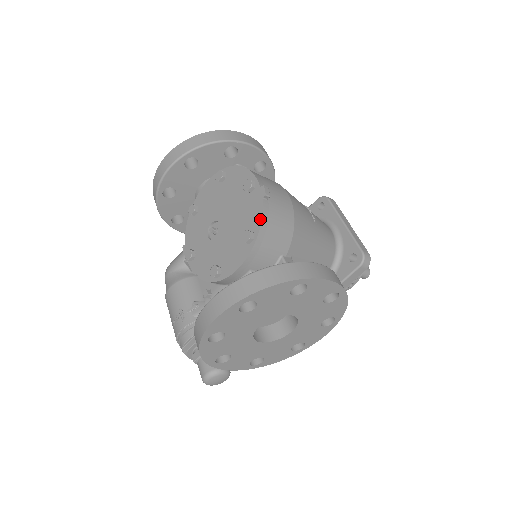
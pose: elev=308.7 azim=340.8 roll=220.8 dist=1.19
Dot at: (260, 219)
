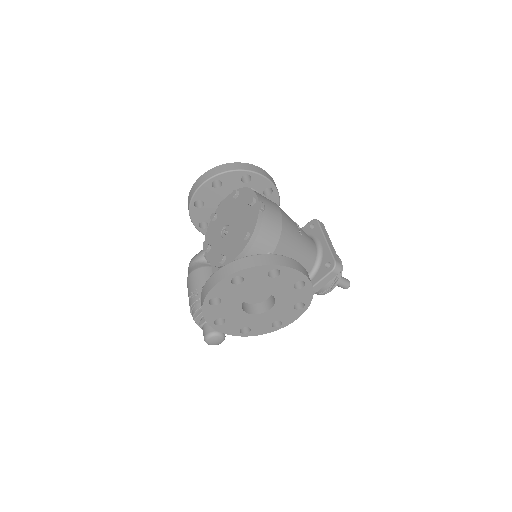
Dot at: (255, 224)
